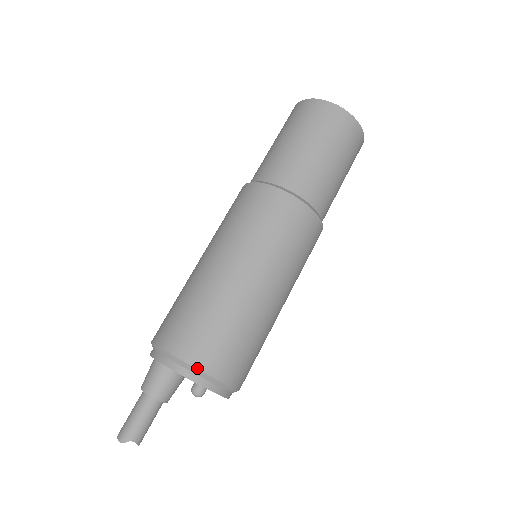
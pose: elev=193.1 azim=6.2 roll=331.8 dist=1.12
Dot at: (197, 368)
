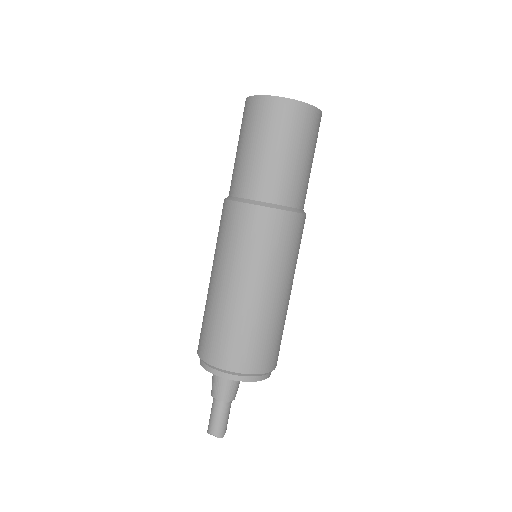
Dot at: occluded
